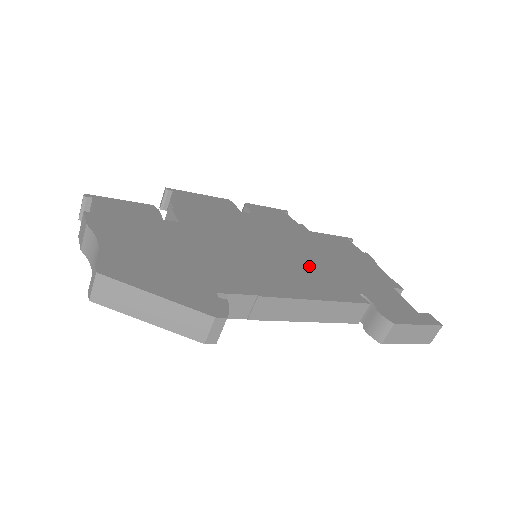
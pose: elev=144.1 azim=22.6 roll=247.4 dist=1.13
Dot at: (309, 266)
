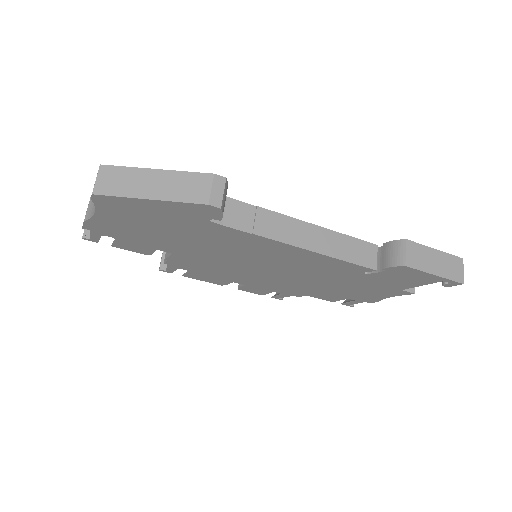
Dot at: occluded
